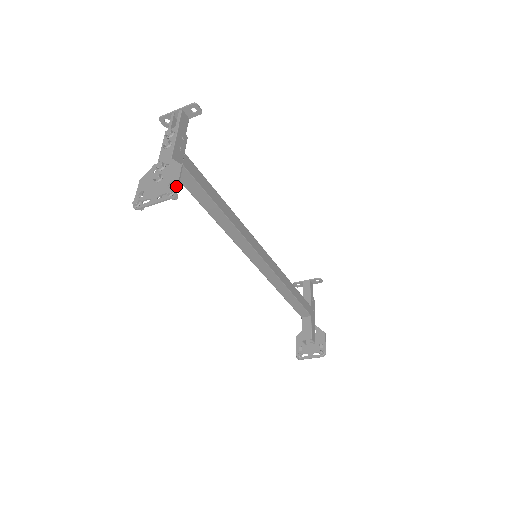
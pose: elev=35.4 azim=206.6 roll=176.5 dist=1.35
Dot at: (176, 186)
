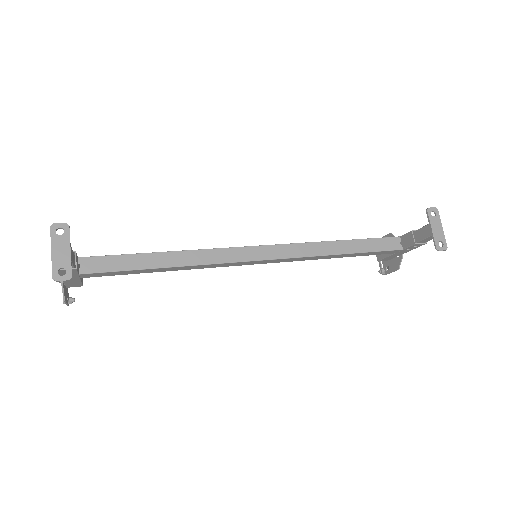
Dot at: (66, 304)
